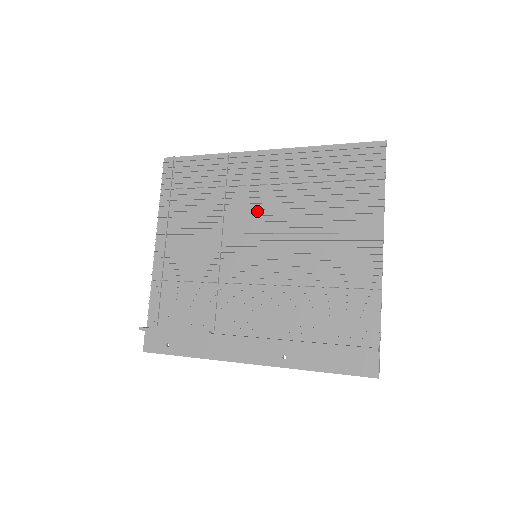
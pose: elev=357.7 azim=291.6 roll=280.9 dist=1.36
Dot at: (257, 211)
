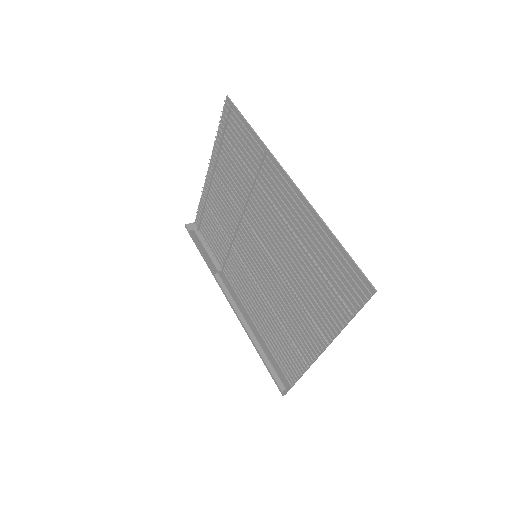
Dot at: (268, 226)
